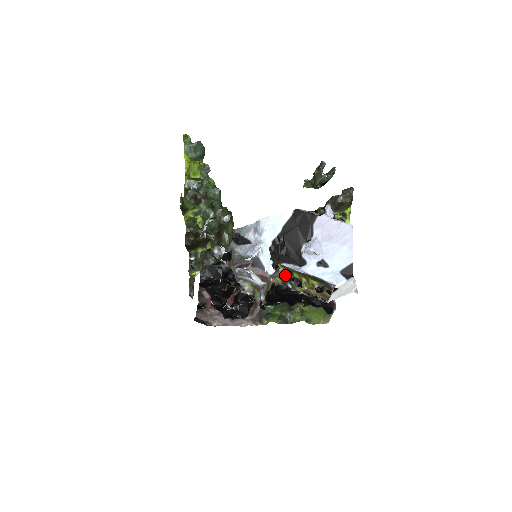
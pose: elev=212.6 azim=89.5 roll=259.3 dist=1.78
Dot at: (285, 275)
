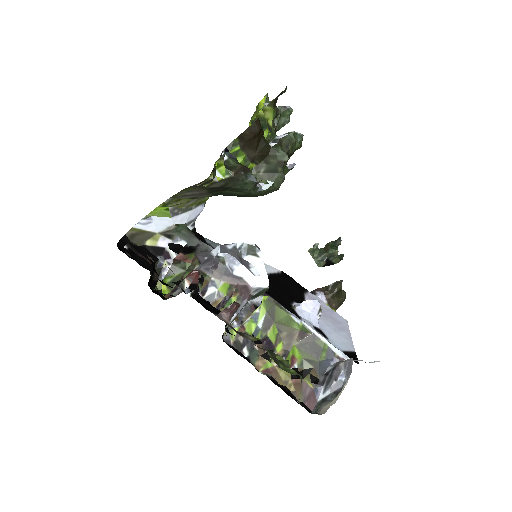
Dot at: (252, 328)
